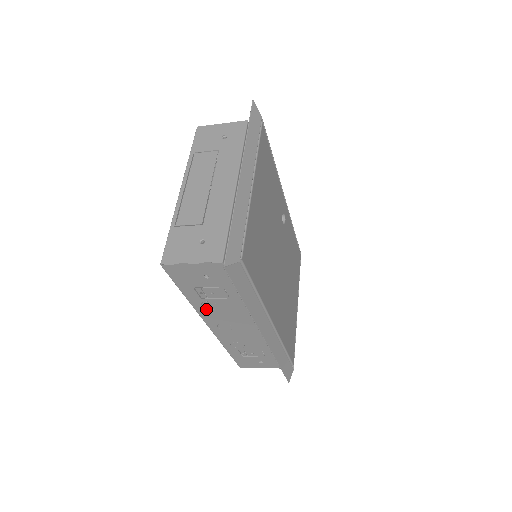
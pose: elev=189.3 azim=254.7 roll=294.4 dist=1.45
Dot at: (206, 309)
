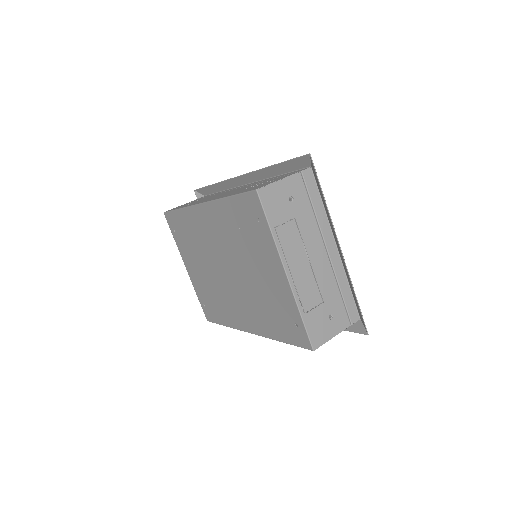
Dot at: occluded
